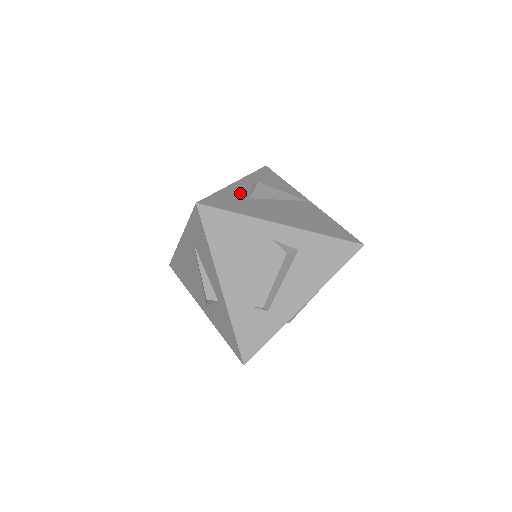
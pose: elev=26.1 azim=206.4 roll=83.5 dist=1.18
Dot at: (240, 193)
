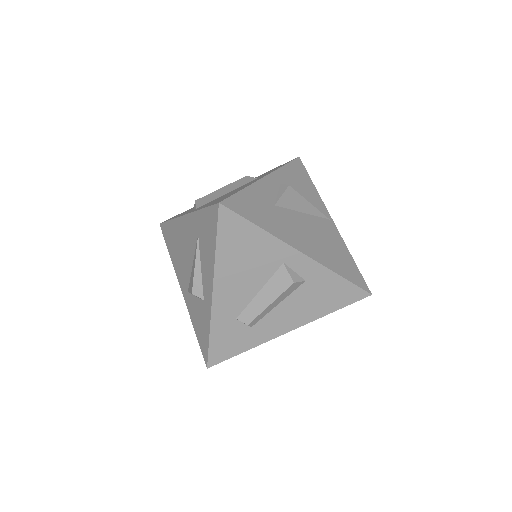
Dot at: (267, 195)
